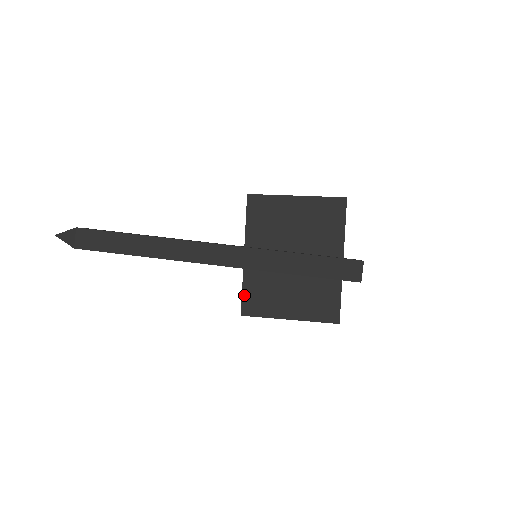
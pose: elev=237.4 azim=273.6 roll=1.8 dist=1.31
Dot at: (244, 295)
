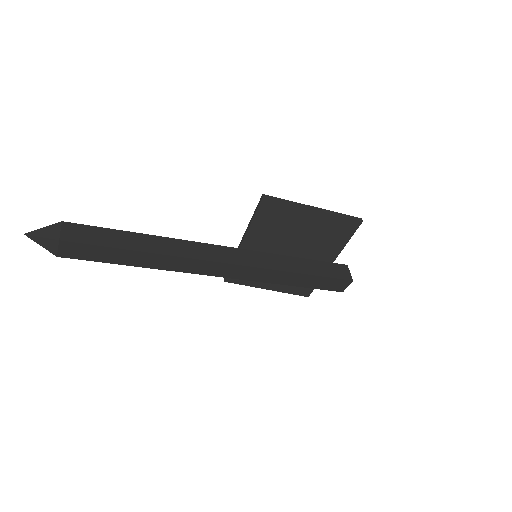
Dot at: occluded
